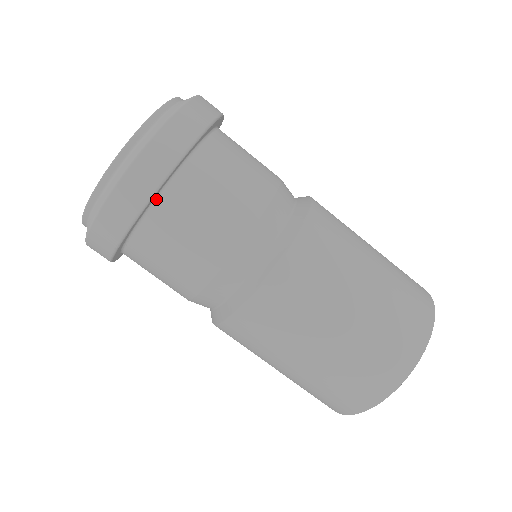
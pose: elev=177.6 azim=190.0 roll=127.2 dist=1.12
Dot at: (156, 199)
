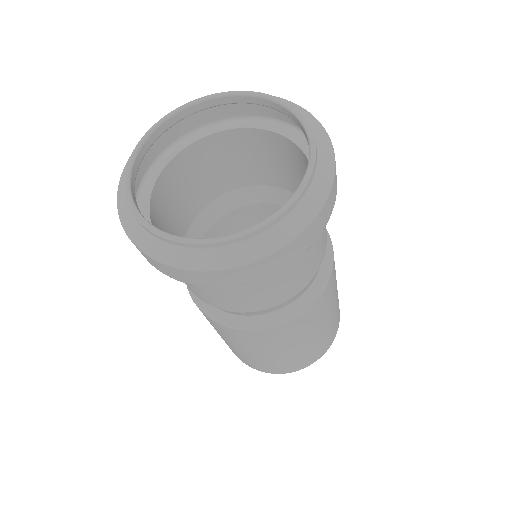
Dot at: occluded
